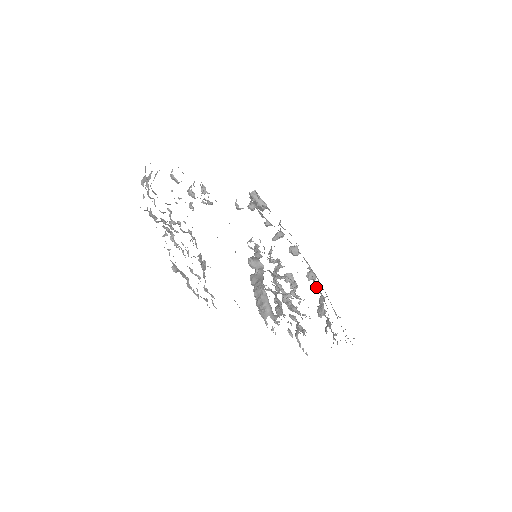
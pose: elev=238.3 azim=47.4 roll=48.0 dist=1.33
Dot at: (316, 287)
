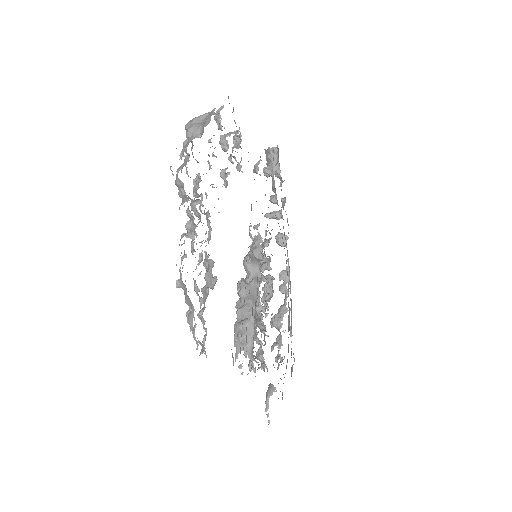
Dot at: (284, 292)
